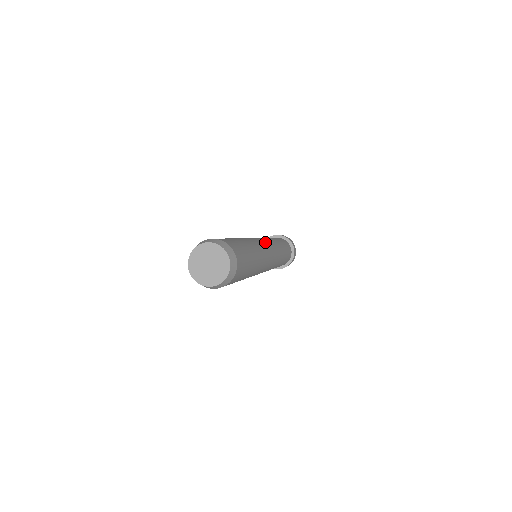
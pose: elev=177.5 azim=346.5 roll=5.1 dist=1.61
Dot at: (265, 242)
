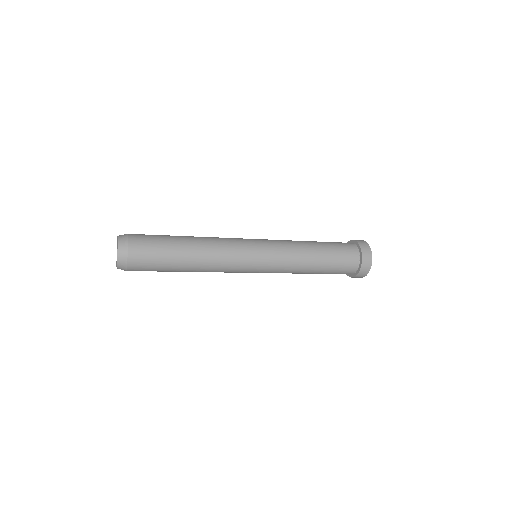
Dot at: (253, 249)
